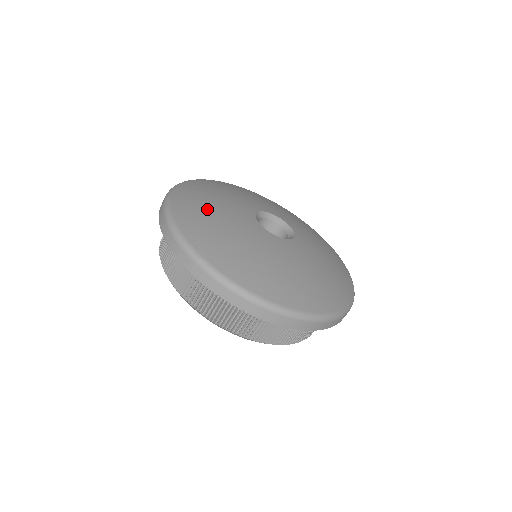
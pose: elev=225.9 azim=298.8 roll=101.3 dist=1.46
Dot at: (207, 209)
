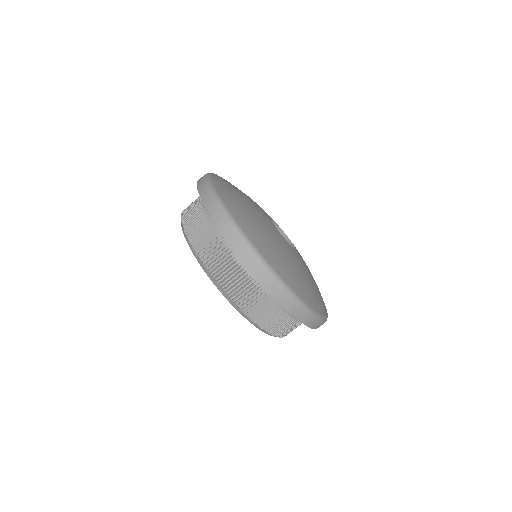
Dot at: (238, 194)
